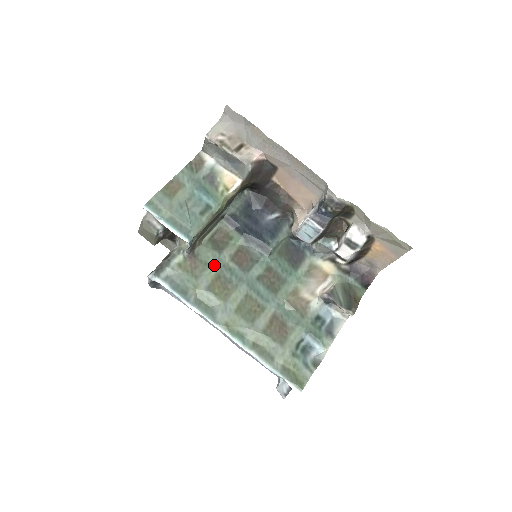
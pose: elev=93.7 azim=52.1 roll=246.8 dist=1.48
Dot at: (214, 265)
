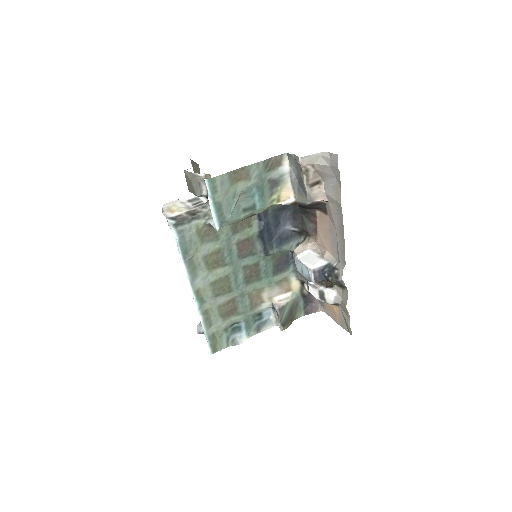
Dot at: (222, 241)
